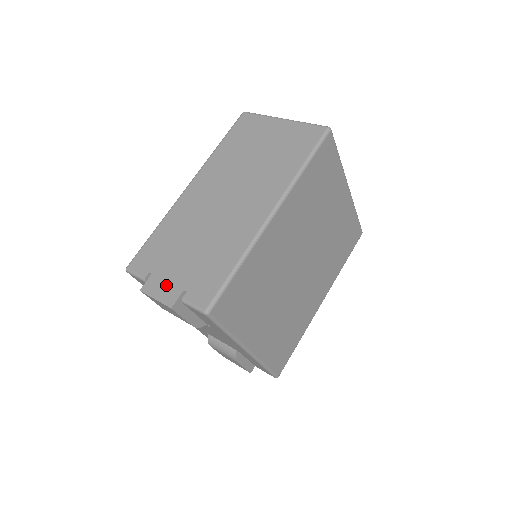
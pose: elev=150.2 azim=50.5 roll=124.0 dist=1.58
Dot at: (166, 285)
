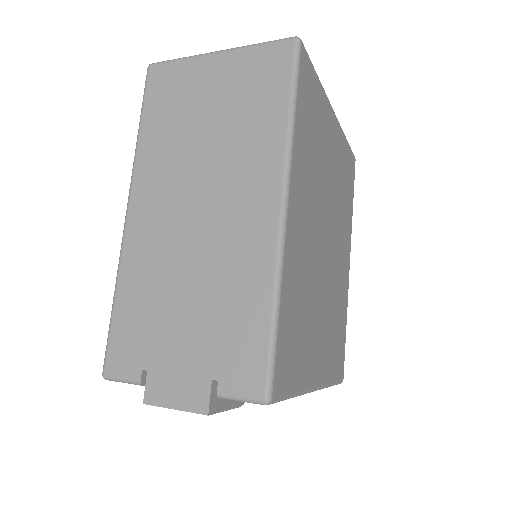
Dot at: (180, 381)
